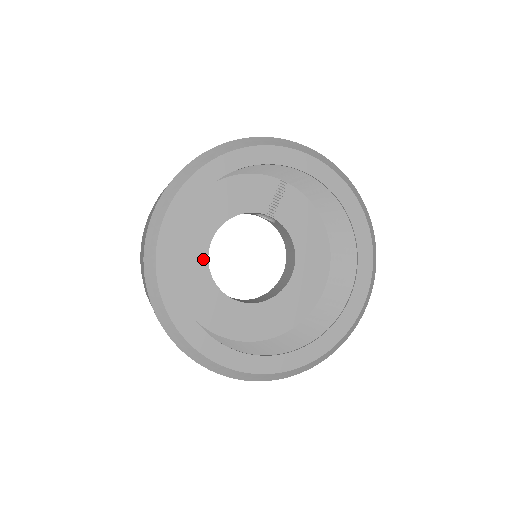
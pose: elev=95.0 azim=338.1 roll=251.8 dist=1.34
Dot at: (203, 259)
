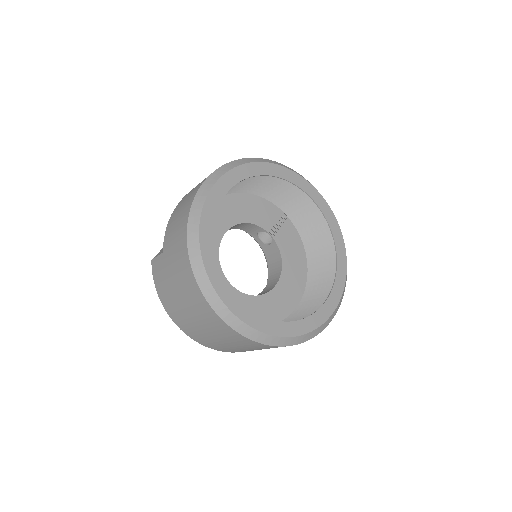
Dot at: (216, 242)
